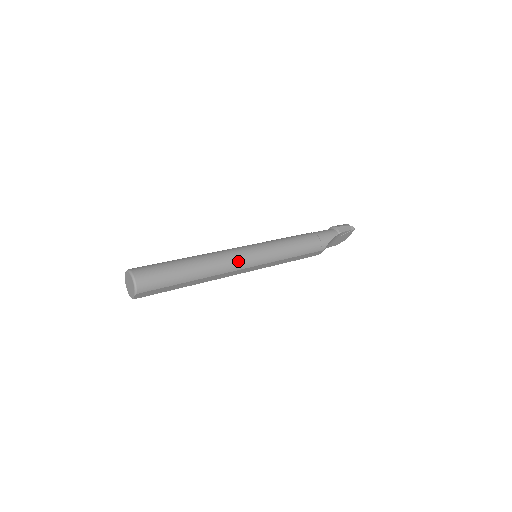
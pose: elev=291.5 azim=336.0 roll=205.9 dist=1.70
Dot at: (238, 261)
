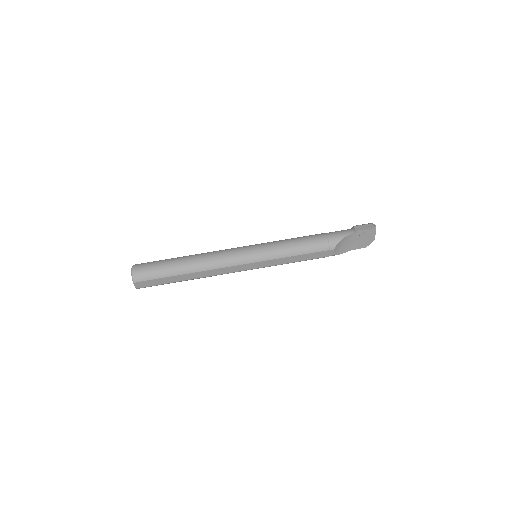
Dot at: (228, 258)
